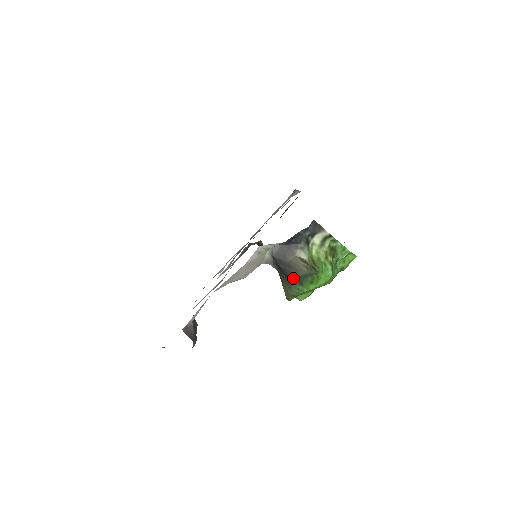
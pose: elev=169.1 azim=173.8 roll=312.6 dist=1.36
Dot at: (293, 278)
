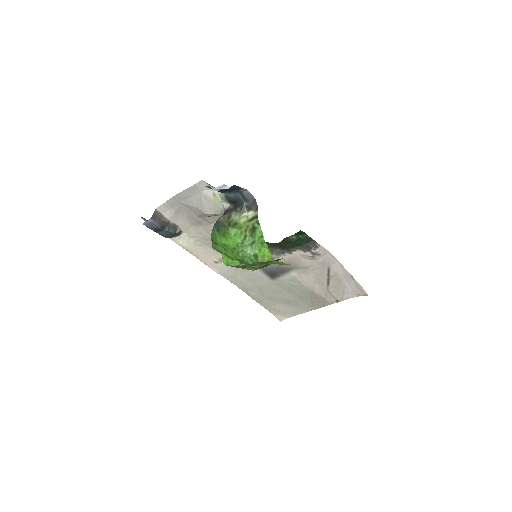
Dot at: (216, 222)
